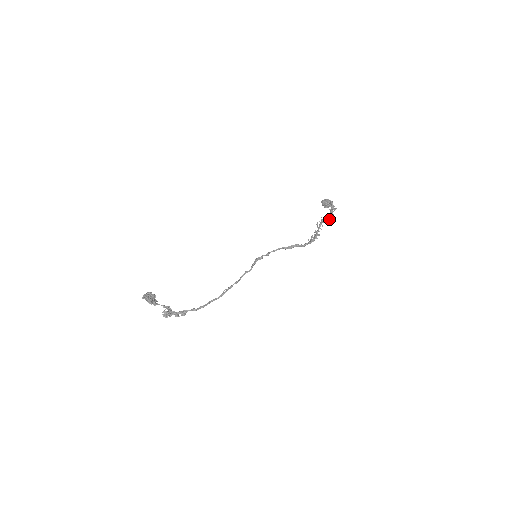
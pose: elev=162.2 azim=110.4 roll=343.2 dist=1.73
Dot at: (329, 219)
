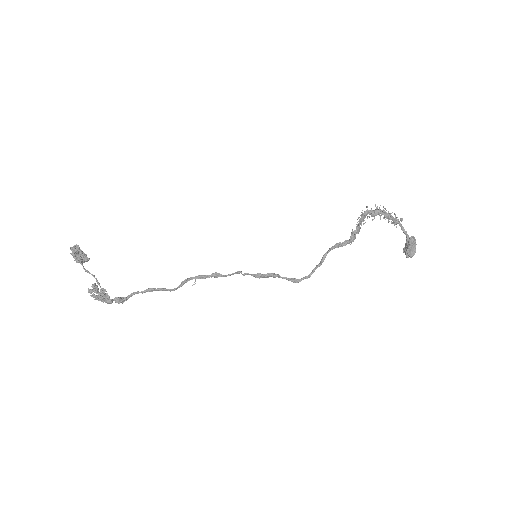
Dot at: (376, 210)
